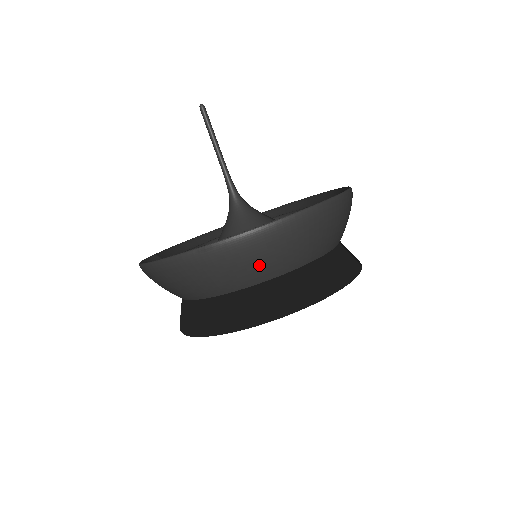
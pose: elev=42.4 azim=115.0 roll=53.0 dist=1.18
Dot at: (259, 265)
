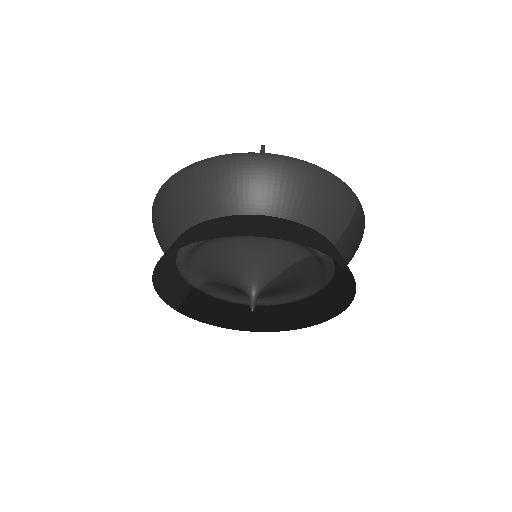
Dot at: (232, 190)
